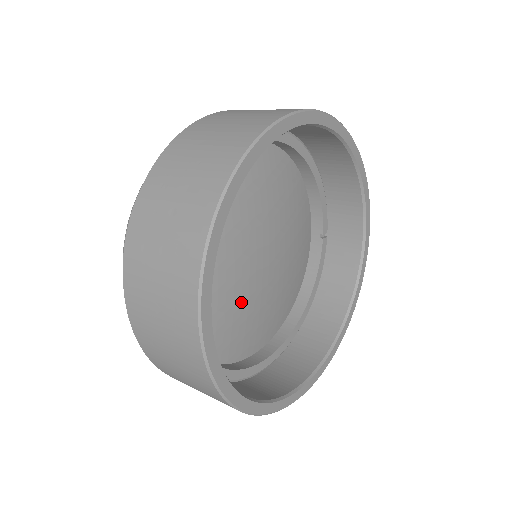
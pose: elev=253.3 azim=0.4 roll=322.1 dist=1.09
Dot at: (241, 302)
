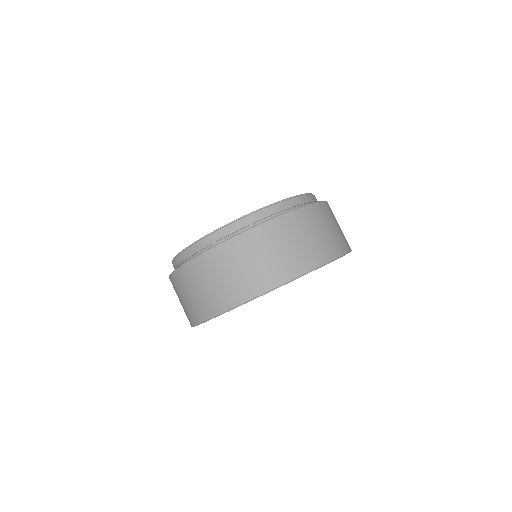
Dot at: occluded
